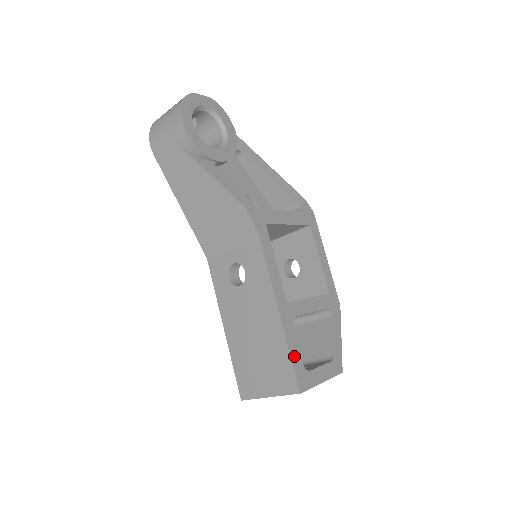
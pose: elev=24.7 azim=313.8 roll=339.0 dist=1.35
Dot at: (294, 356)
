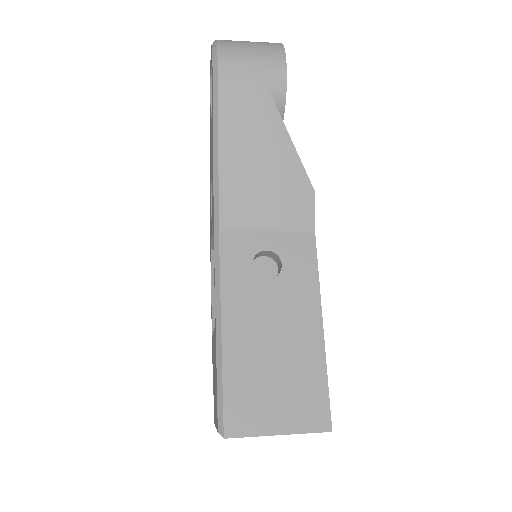
Dot at: (326, 383)
